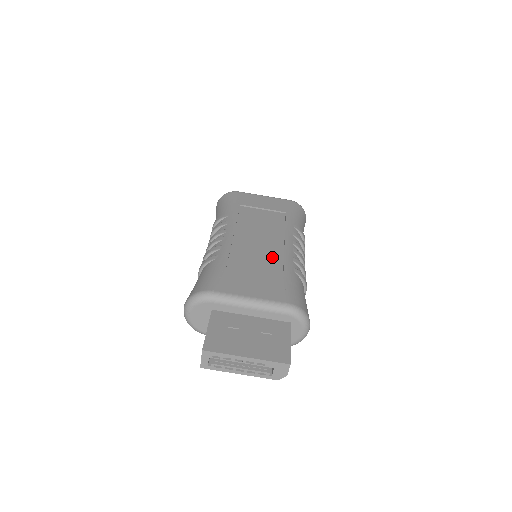
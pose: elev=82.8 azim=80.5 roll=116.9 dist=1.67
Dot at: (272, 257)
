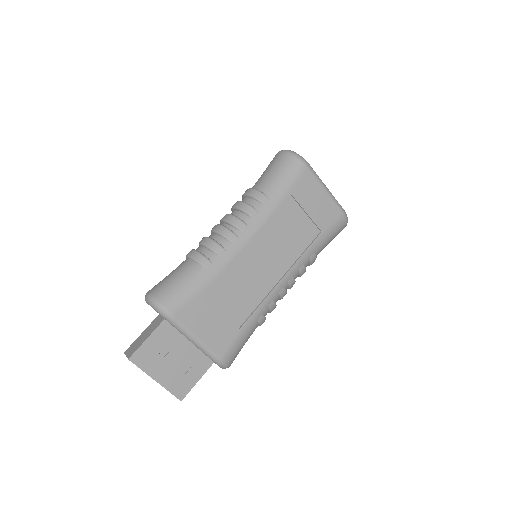
Dot at: (255, 293)
